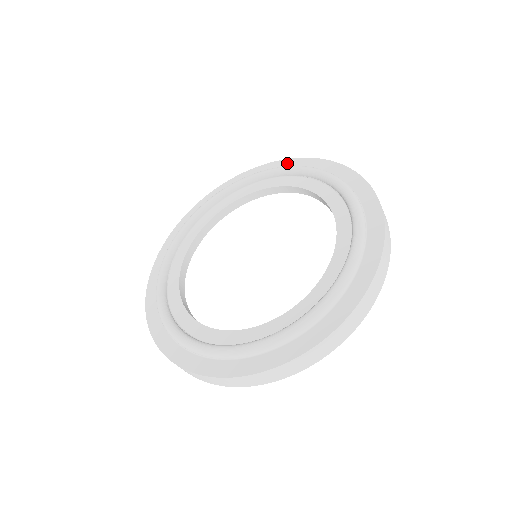
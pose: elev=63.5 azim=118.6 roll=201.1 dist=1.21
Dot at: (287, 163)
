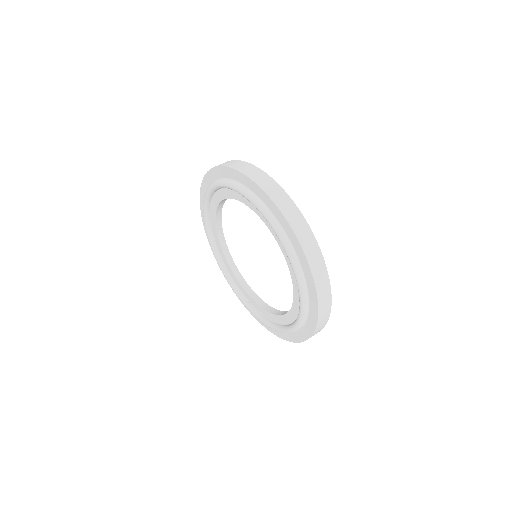
Dot at: (237, 176)
